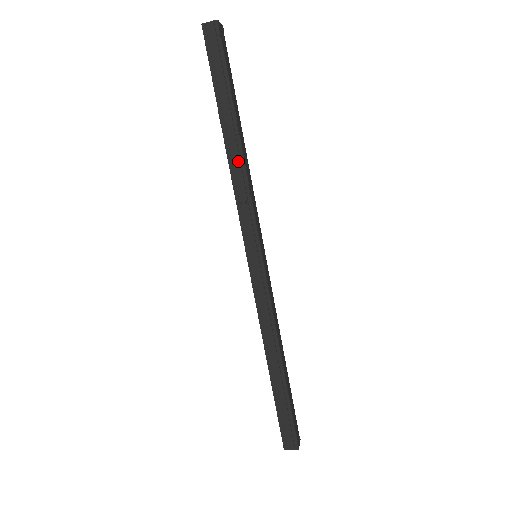
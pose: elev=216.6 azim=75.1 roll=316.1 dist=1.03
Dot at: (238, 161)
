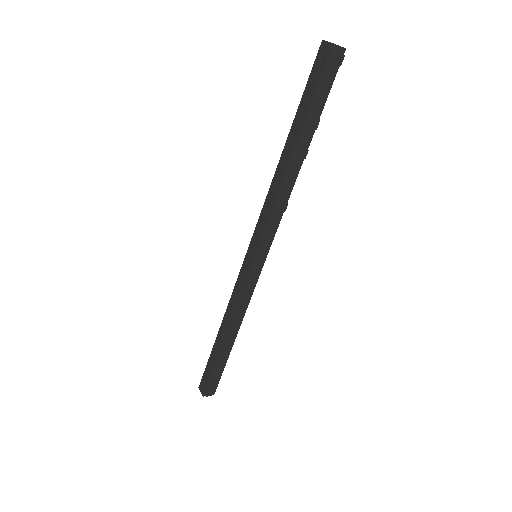
Dot at: (292, 181)
